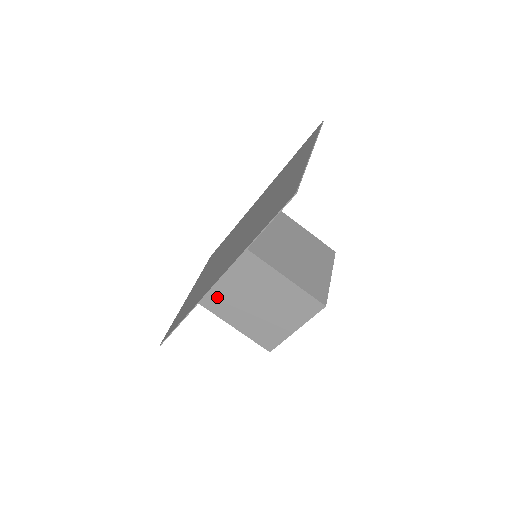
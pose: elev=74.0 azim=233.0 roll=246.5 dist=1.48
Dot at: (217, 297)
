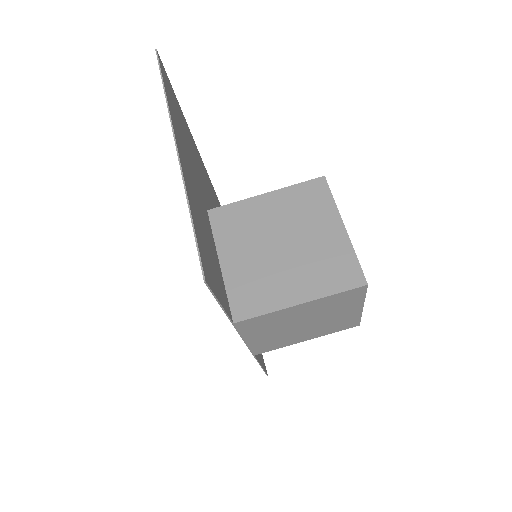
Dot at: (262, 346)
